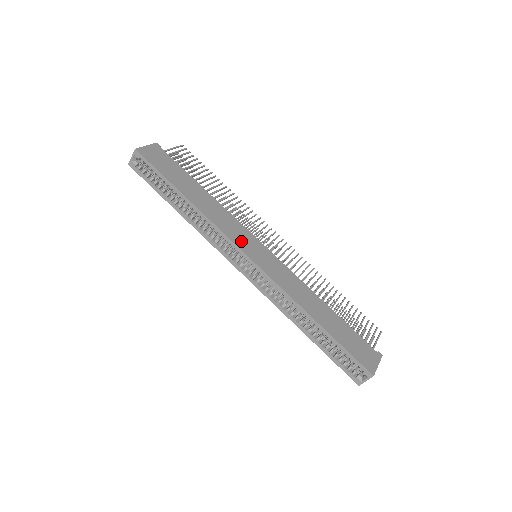
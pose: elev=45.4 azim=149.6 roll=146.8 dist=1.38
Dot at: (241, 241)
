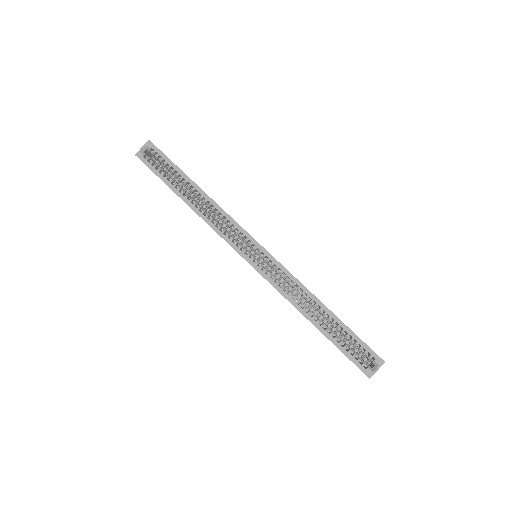
Dot at: occluded
